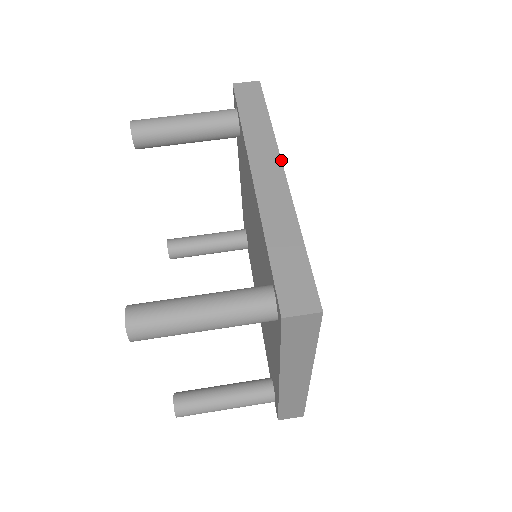
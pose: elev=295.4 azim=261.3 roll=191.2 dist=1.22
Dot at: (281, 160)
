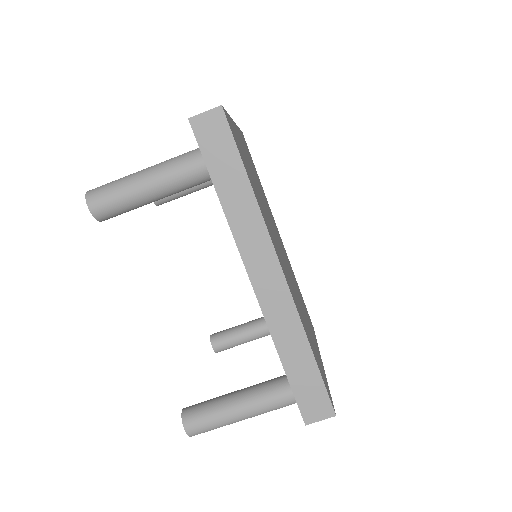
Dot at: (276, 254)
